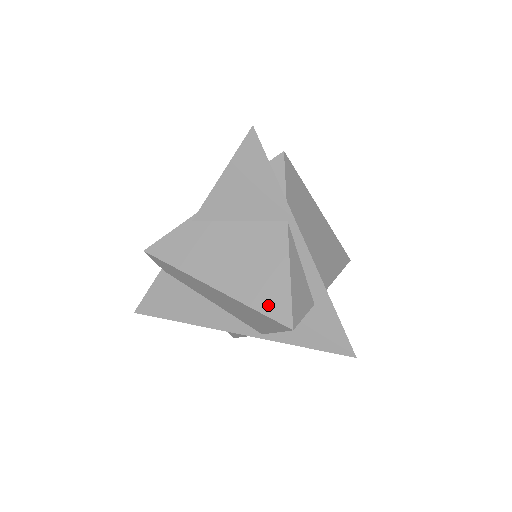
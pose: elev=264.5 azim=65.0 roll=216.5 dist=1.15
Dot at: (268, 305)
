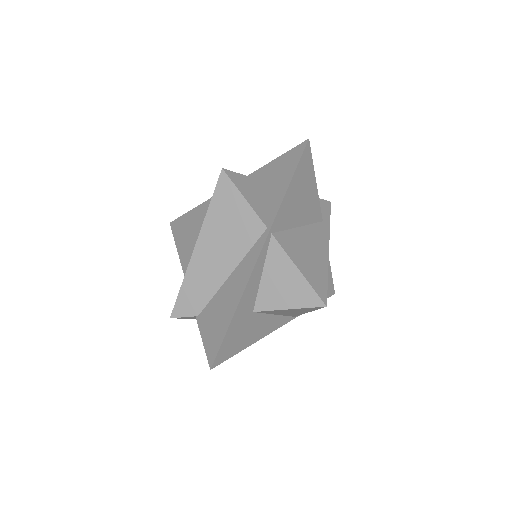
Dot at: occluded
